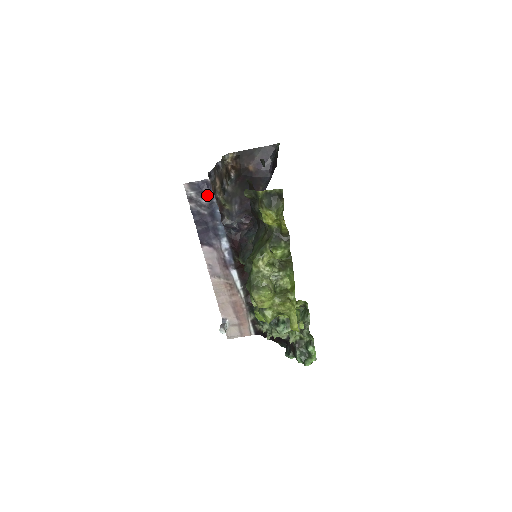
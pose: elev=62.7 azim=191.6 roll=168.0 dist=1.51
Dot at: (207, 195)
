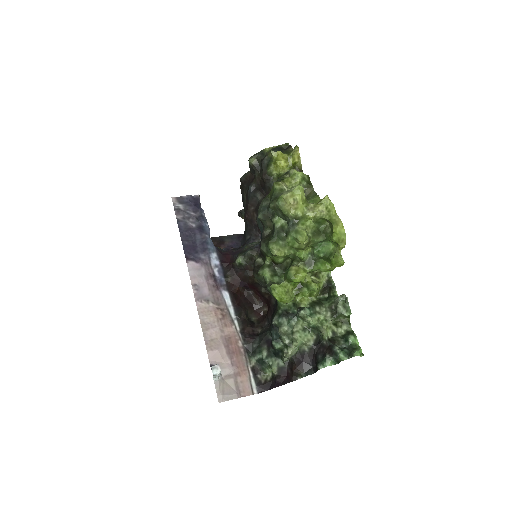
Dot at: (196, 208)
